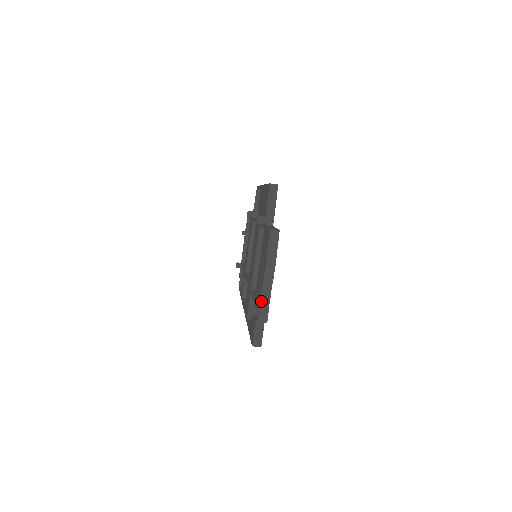
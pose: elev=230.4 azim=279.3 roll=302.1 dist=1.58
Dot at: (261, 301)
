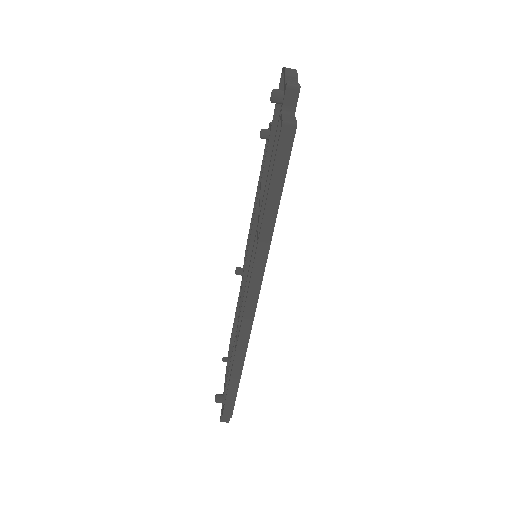
Dot at: (286, 81)
